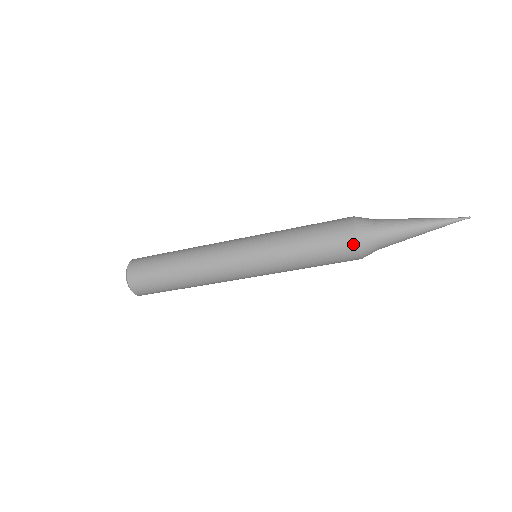
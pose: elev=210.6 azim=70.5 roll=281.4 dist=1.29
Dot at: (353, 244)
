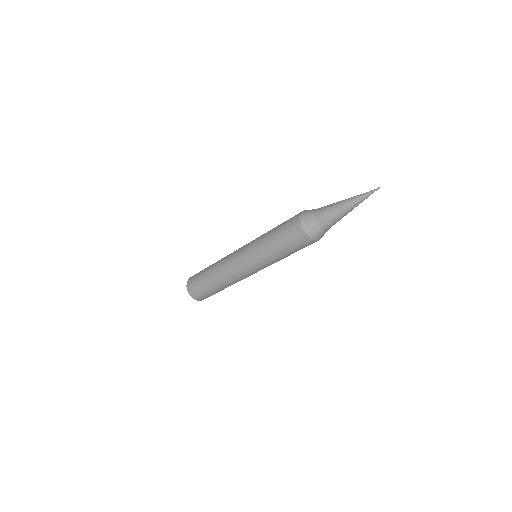
Dot at: (299, 227)
